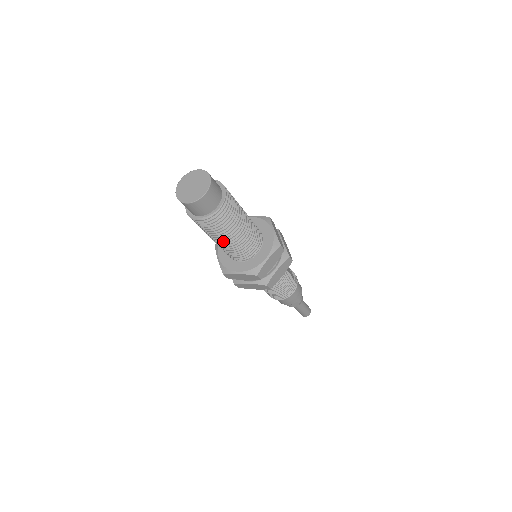
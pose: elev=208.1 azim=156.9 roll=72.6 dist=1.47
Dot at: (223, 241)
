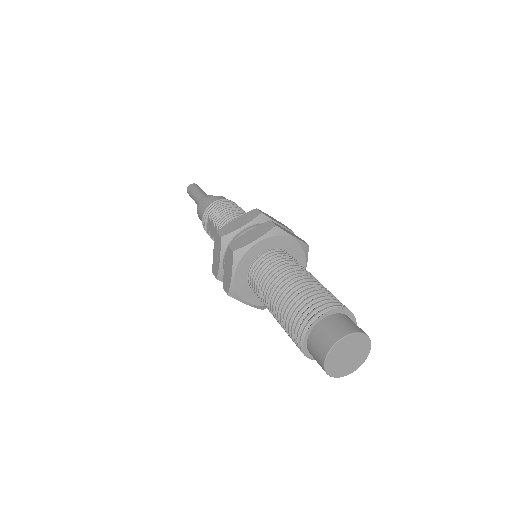
Dot at: occluded
